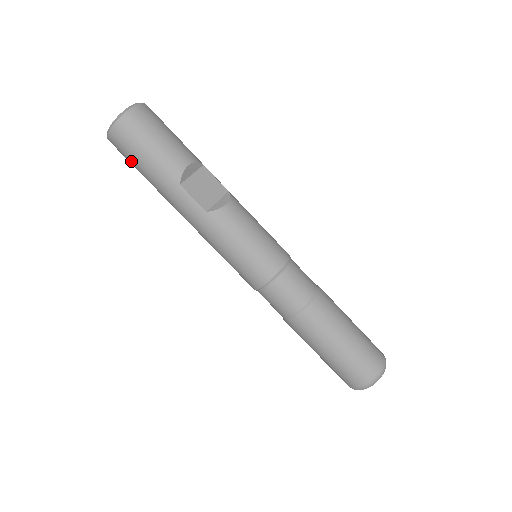
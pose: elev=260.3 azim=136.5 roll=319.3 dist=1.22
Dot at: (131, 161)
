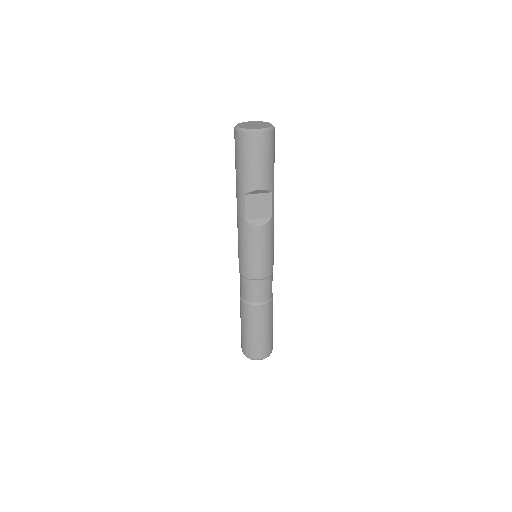
Dot at: (235, 153)
